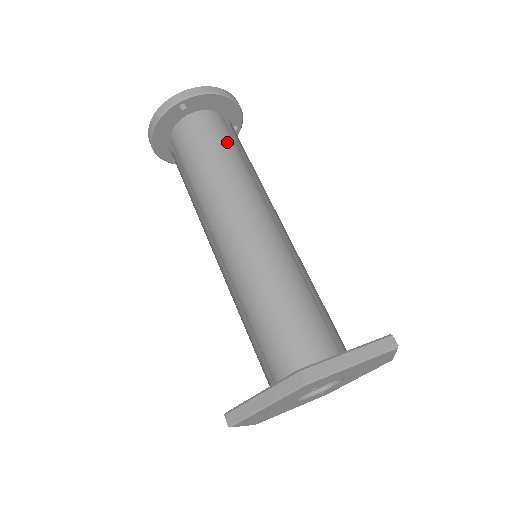
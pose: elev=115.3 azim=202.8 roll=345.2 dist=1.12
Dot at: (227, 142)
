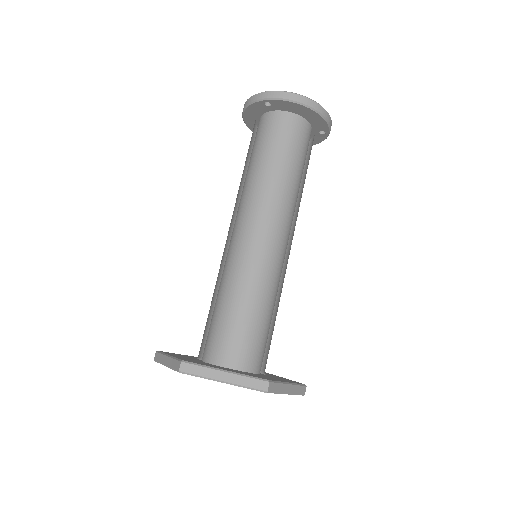
Dot at: (288, 150)
